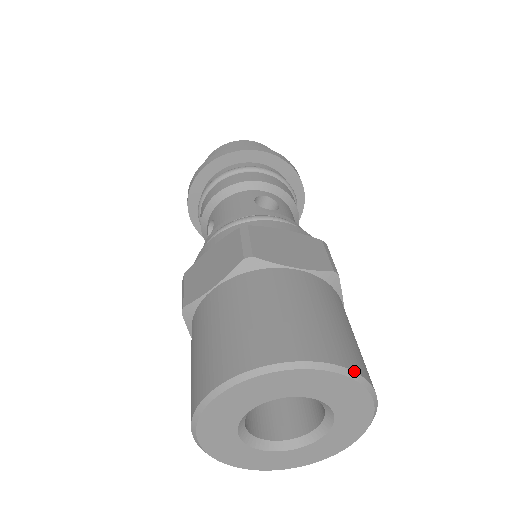
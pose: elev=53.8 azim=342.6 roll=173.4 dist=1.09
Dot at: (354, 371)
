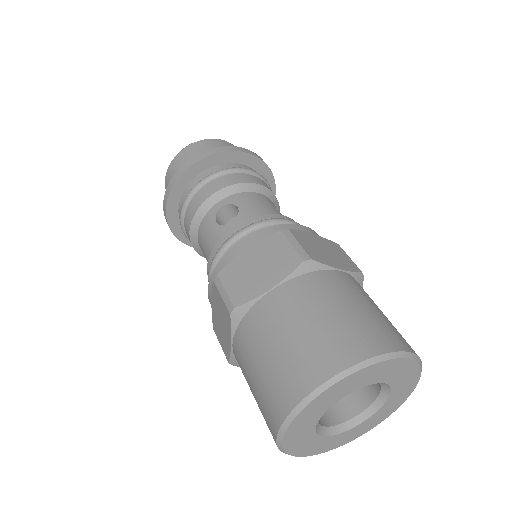
Dot at: (361, 362)
